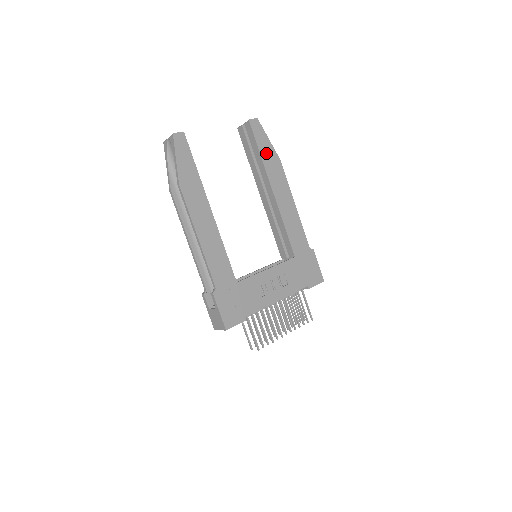
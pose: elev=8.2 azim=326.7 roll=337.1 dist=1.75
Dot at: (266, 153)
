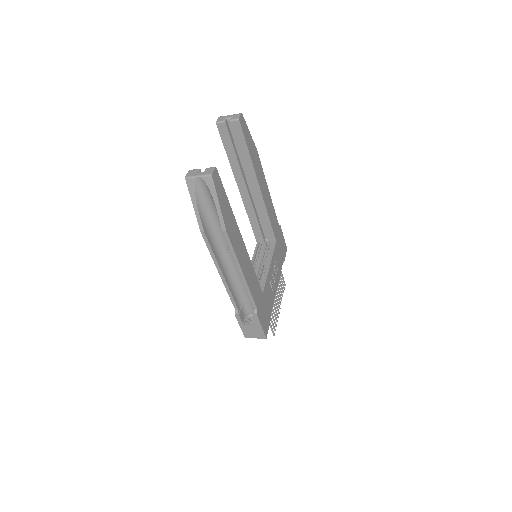
Dot at: (251, 150)
